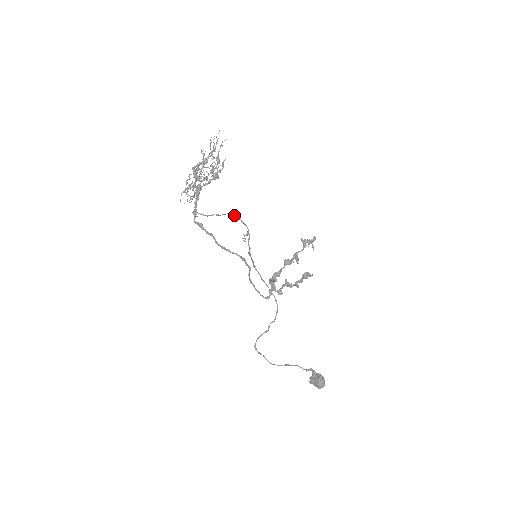
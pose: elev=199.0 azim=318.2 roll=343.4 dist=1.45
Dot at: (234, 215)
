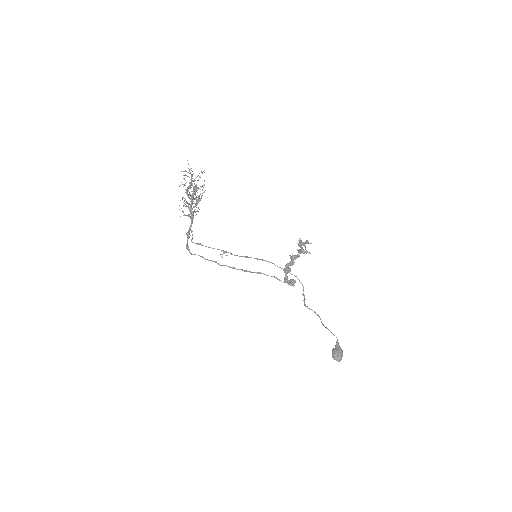
Dot at: (201, 245)
